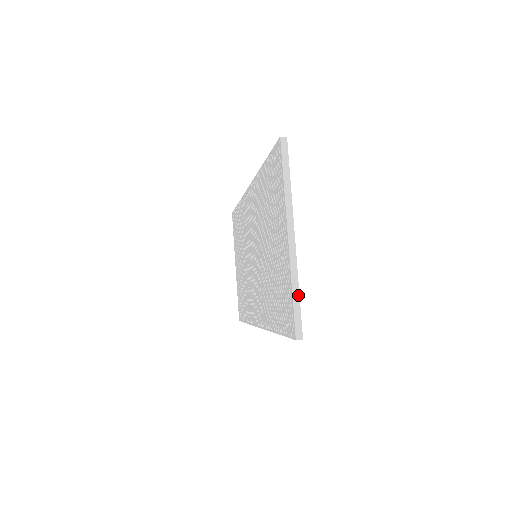
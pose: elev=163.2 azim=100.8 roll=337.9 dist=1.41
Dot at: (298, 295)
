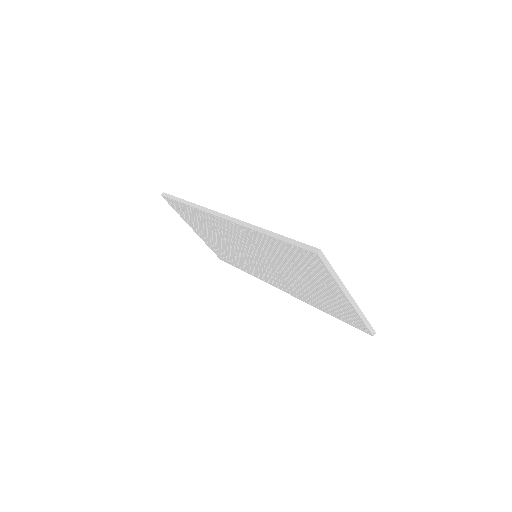
Dot at: (366, 319)
